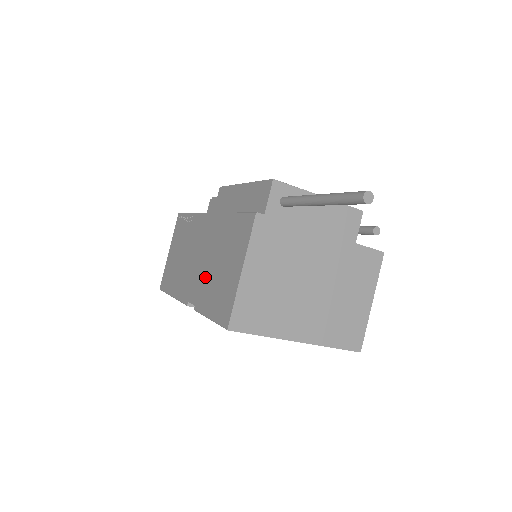
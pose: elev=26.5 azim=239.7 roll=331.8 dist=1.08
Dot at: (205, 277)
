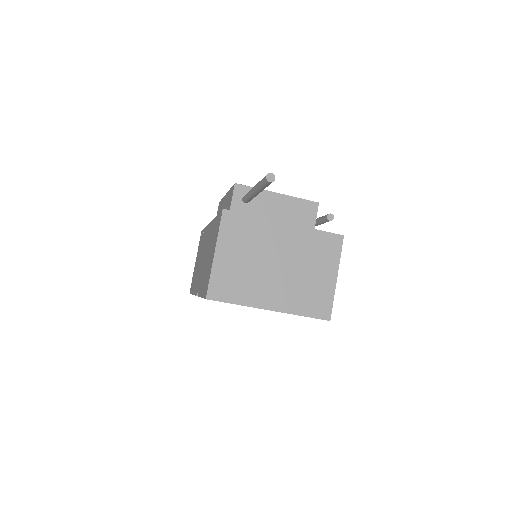
Dot at: (203, 269)
